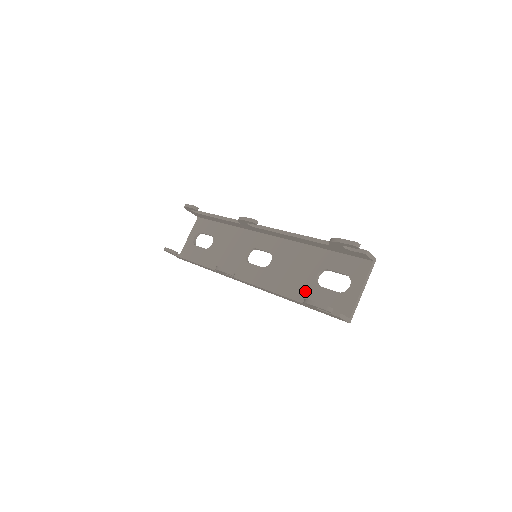
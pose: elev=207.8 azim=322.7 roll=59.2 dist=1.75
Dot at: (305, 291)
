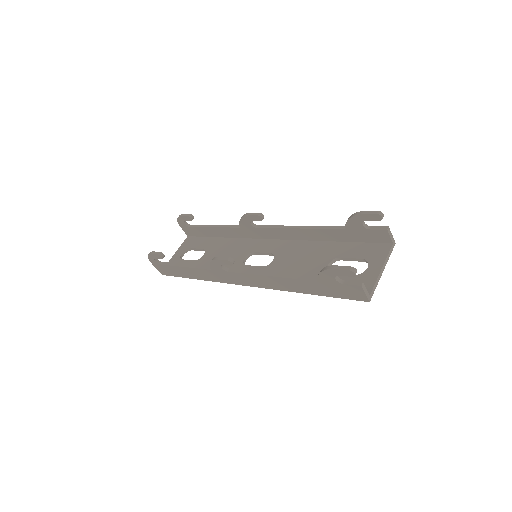
Dot at: occluded
